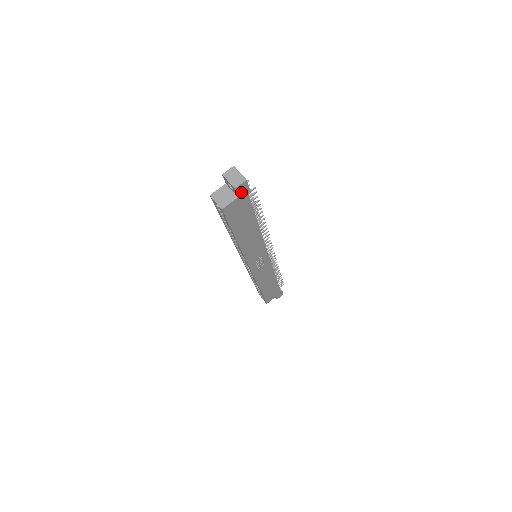
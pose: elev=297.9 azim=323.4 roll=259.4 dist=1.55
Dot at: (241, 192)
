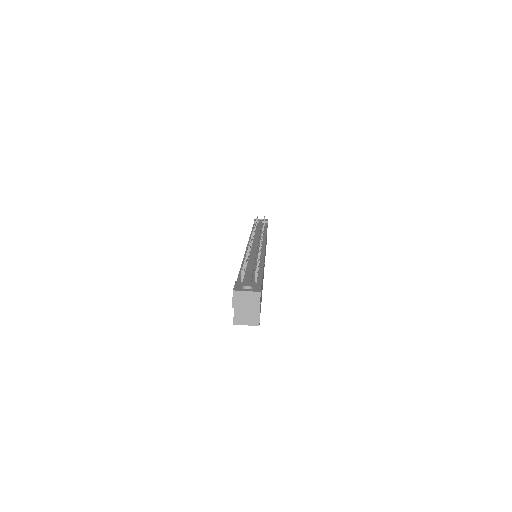
Dot at: occluded
